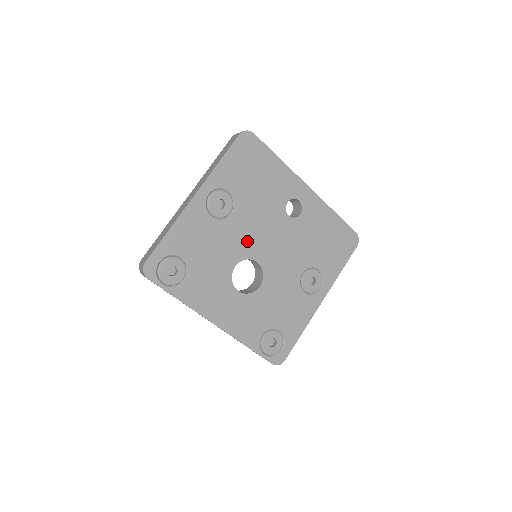
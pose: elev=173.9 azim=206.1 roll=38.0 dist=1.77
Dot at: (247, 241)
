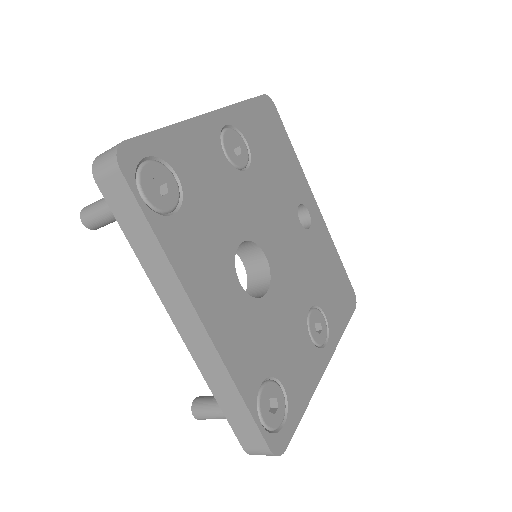
Dot at: (258, 218)
